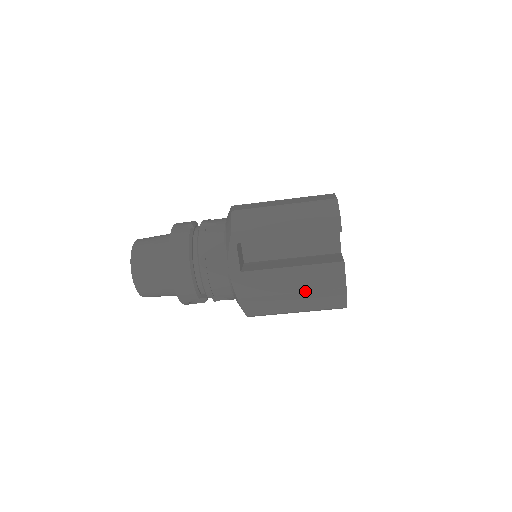
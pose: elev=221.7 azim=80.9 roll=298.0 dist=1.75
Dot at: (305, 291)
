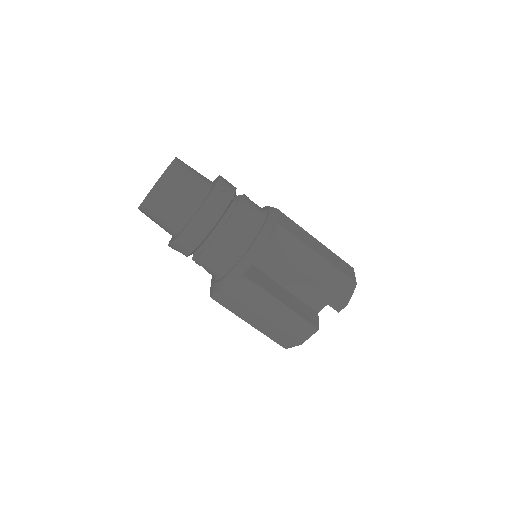
Dot at: (273, 323)
